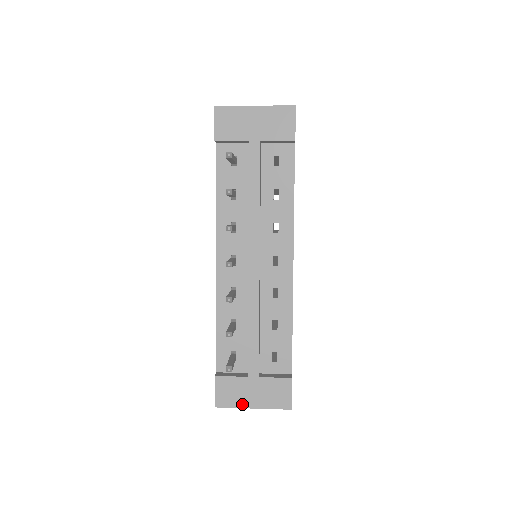
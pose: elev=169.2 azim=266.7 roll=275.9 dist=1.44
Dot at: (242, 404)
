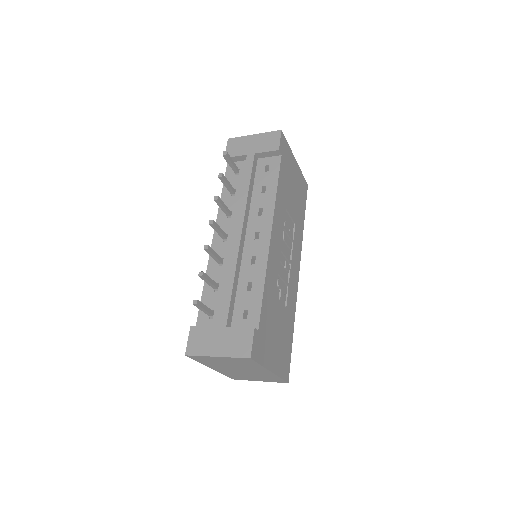
Dot at: (208, 352)
